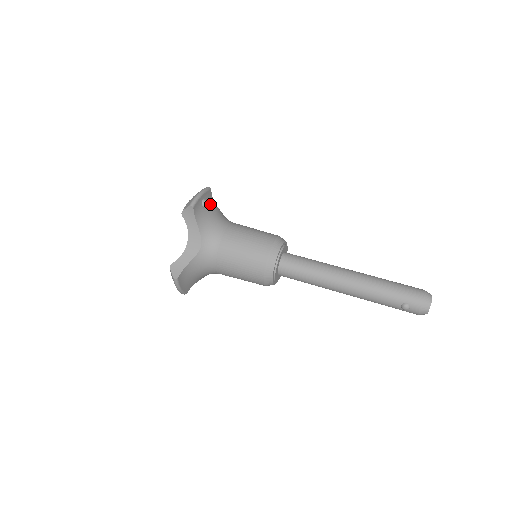
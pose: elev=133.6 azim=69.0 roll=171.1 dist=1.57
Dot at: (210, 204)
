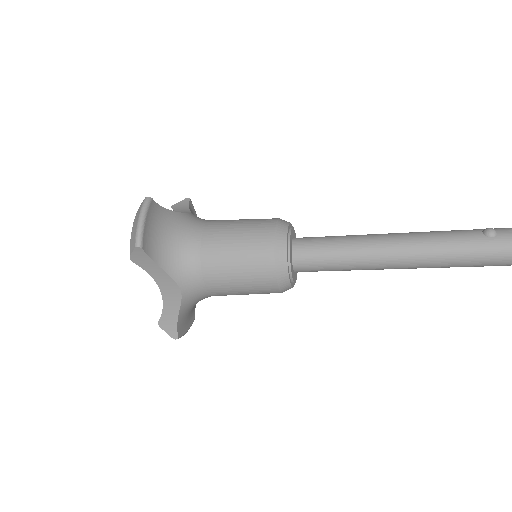
Dot at: occluded
